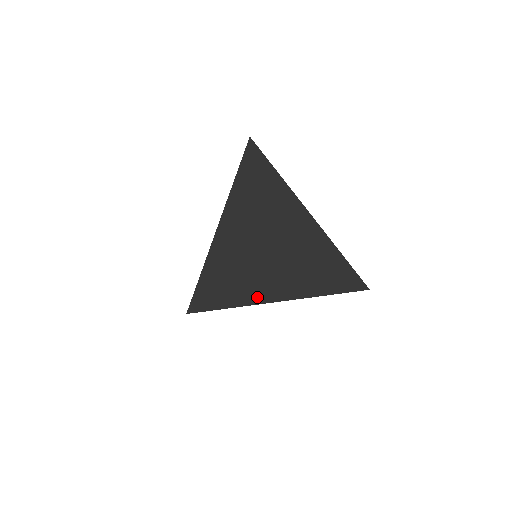
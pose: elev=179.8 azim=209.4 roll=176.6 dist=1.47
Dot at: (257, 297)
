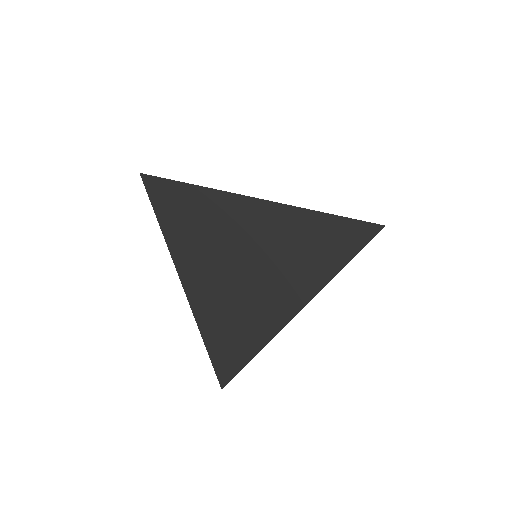
Dot at: (264, 336)
